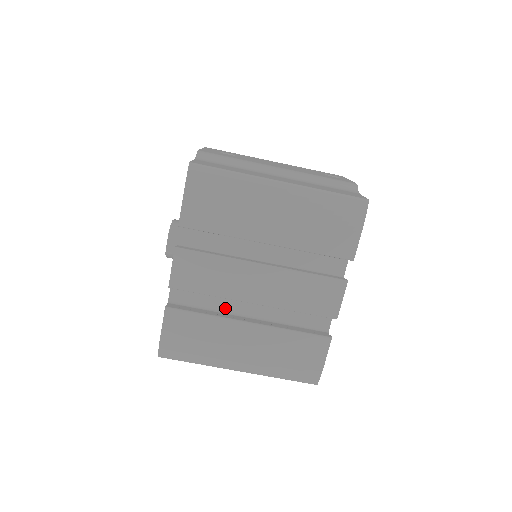
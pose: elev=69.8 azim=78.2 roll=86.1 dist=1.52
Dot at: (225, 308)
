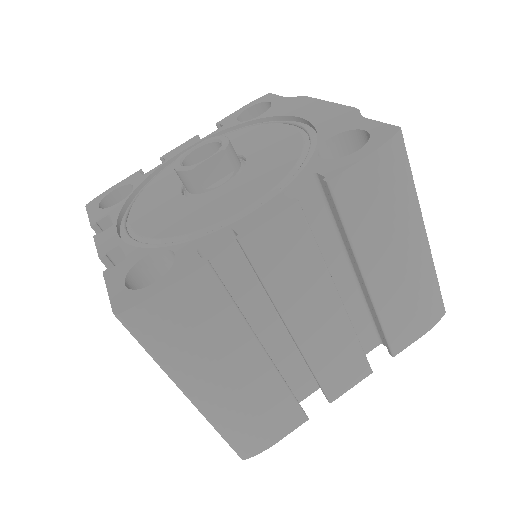
Dot at: (244, 310)
